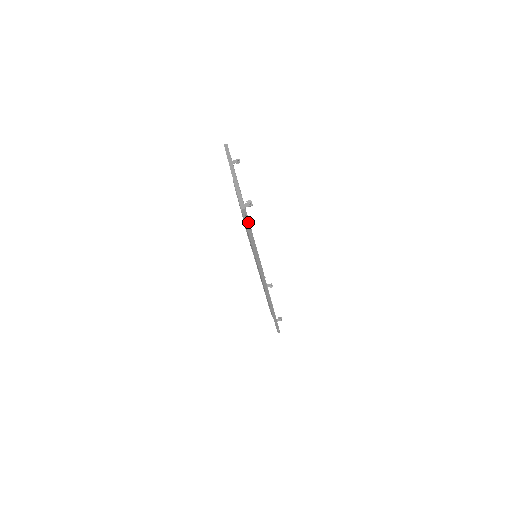
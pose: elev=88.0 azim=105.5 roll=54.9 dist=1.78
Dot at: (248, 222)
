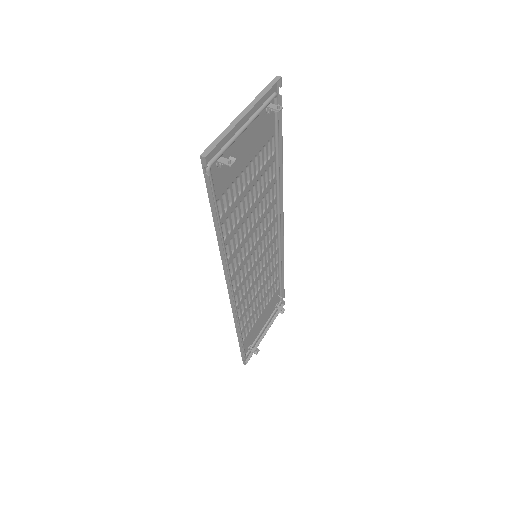
Dot at: (210, 184)
